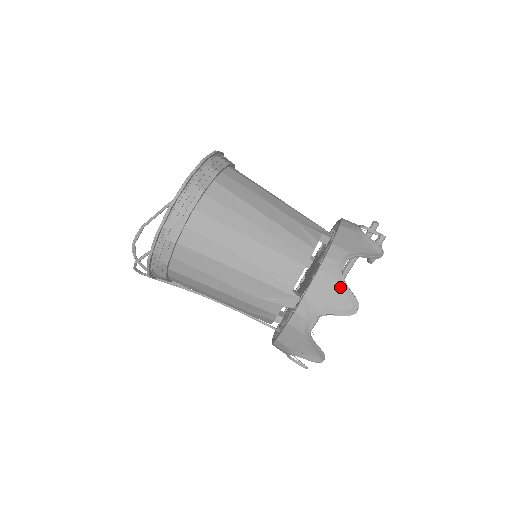
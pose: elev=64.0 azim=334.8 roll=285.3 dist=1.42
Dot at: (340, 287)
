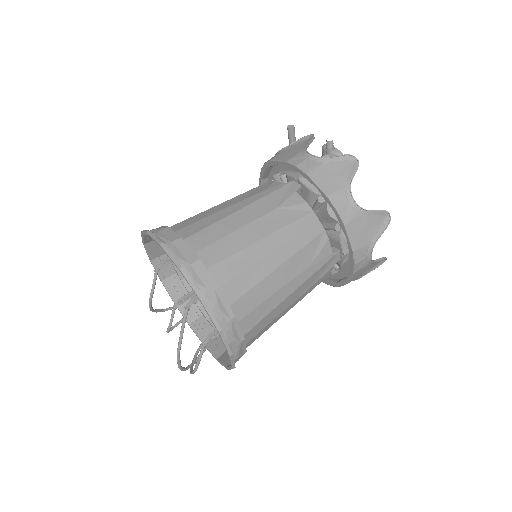
Dot at: (367, 217)
